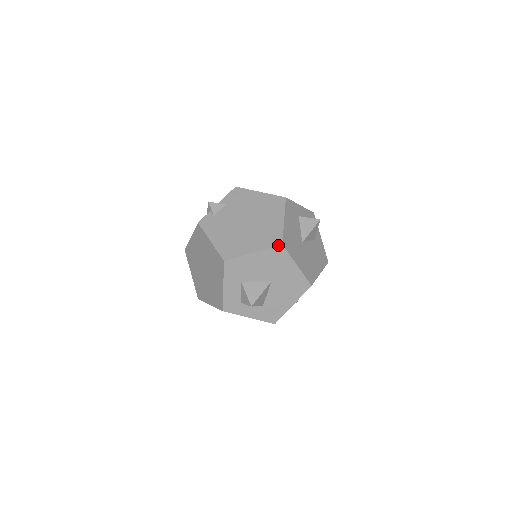
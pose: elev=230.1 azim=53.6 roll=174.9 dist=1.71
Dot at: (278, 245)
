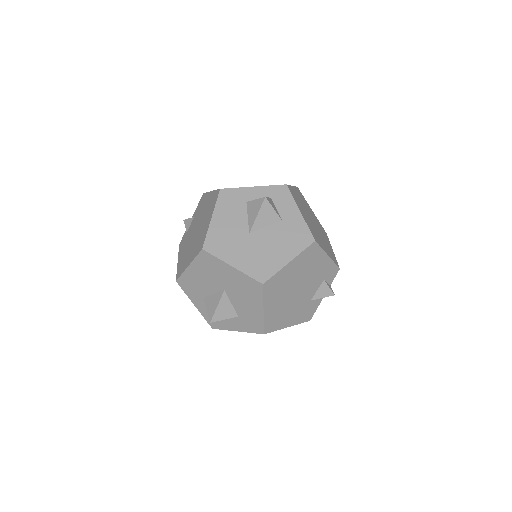
Dot at: (200, 251)
